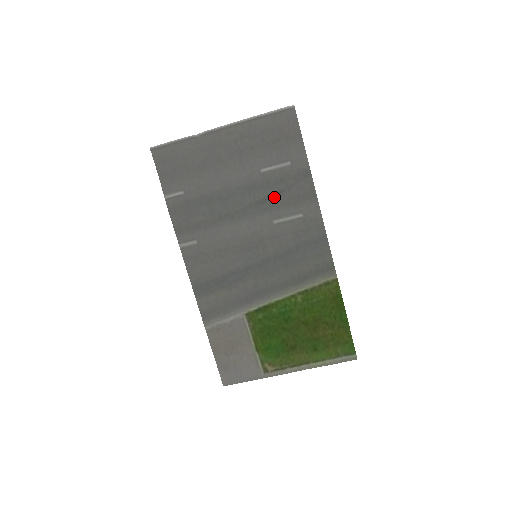
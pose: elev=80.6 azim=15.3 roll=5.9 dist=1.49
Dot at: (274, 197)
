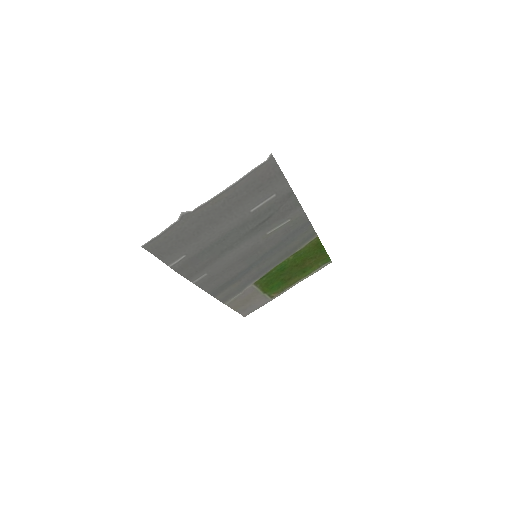
Dot at: (265, 221)
